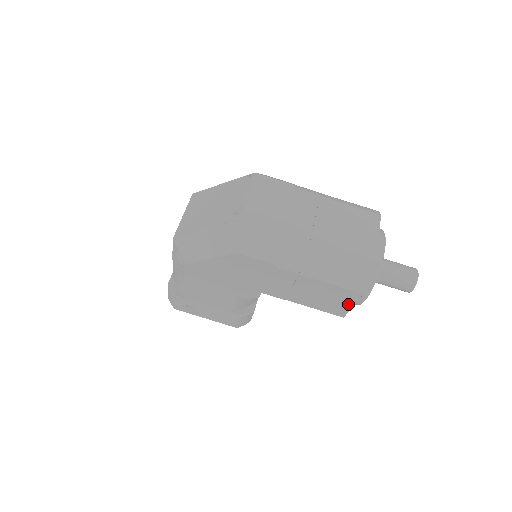
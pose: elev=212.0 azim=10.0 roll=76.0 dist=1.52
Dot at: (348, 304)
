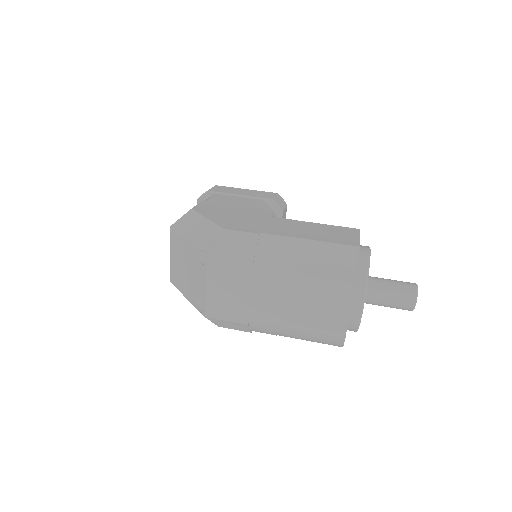
Dot at: occluded
